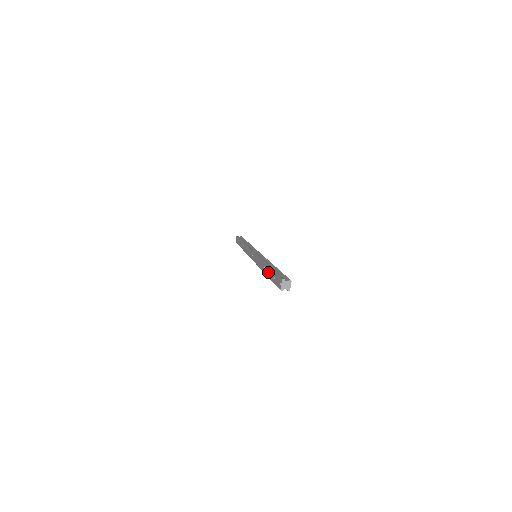
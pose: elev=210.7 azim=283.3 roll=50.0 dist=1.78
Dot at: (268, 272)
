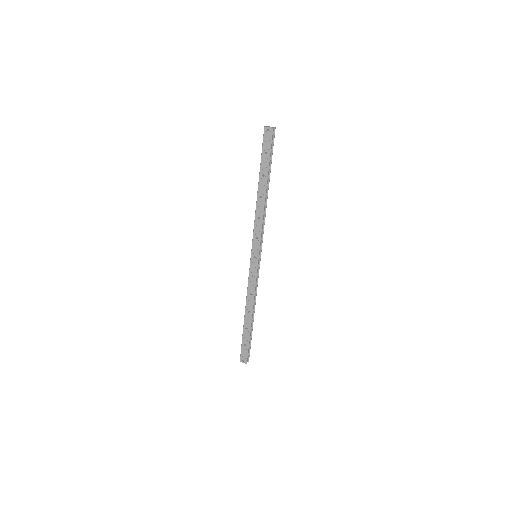
Dot at: (247, 327)
